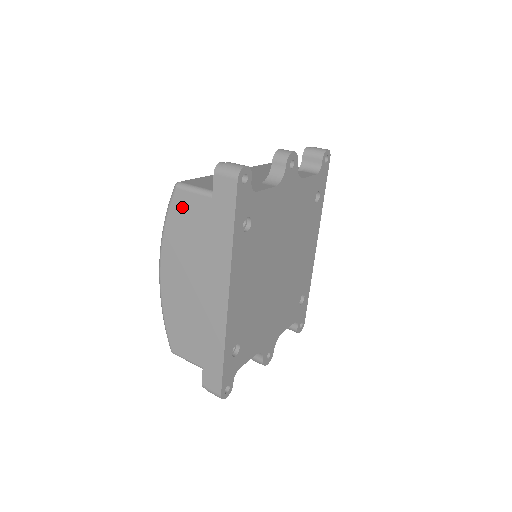
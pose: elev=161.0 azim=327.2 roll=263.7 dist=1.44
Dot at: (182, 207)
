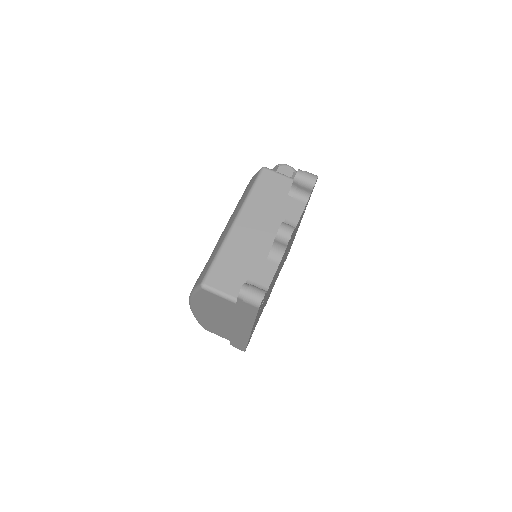
Dot at: (209, 297)
